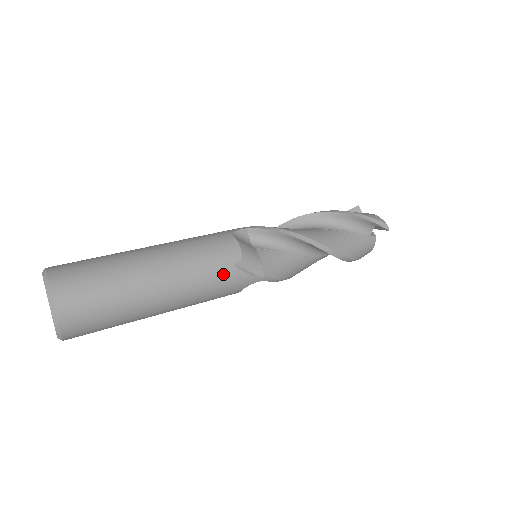
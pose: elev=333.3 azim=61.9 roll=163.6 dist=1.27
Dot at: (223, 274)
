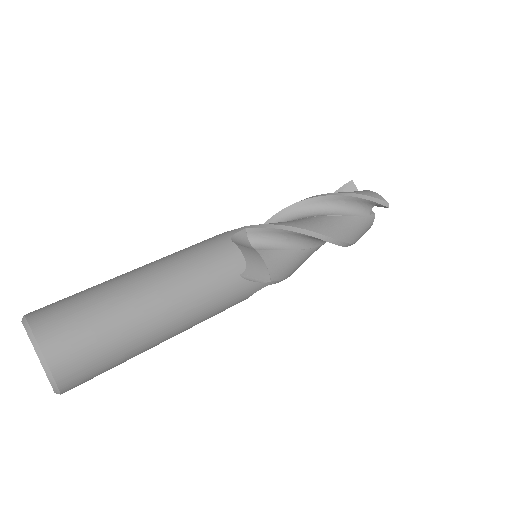
Dot at: (229, 288)
